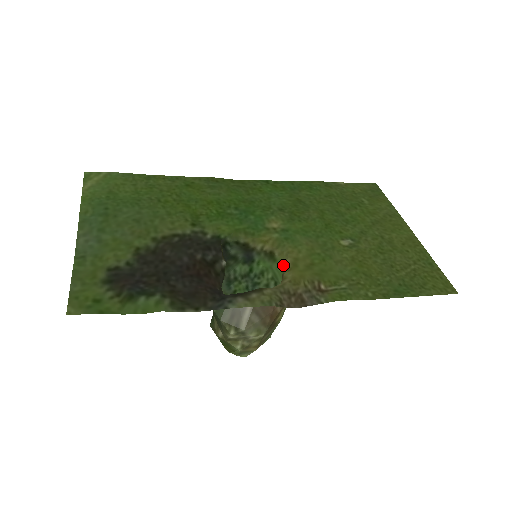
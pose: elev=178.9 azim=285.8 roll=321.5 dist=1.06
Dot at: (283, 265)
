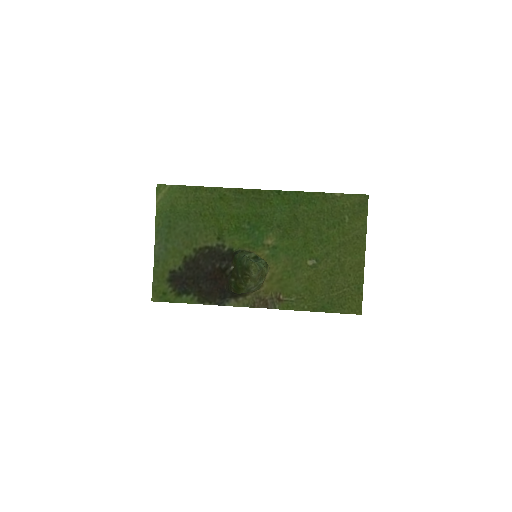
Dot at: (268, 271)
